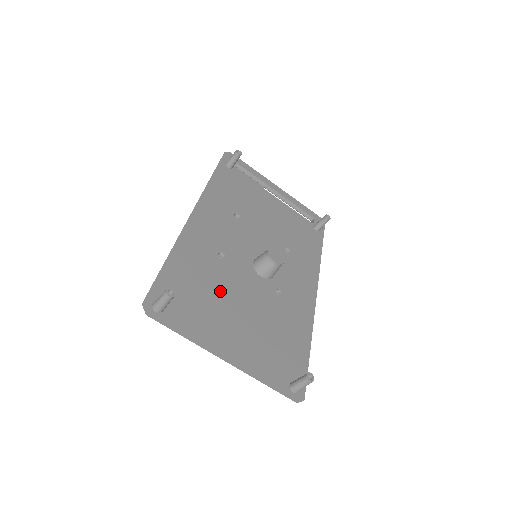
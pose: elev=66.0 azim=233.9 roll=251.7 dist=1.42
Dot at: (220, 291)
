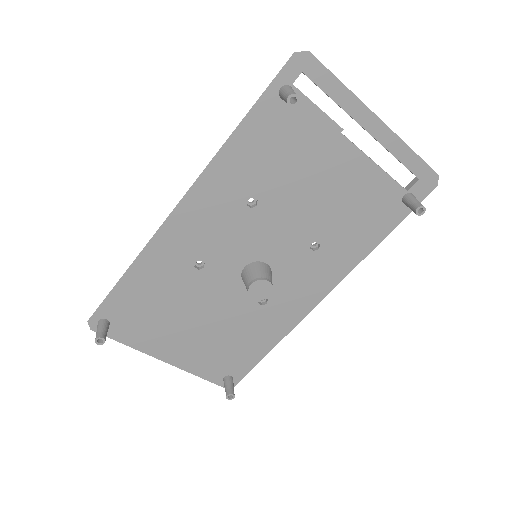
Dot at: (181, 304)
